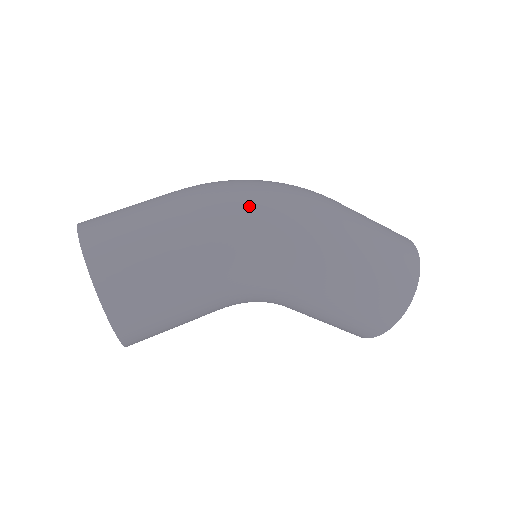
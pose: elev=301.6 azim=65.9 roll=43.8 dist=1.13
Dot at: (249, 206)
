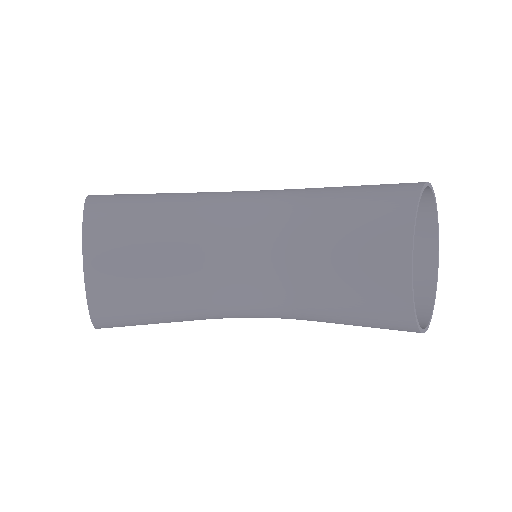
Dot at: occluded
